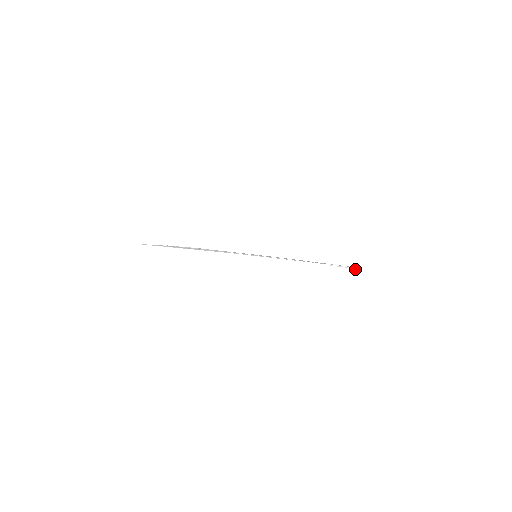
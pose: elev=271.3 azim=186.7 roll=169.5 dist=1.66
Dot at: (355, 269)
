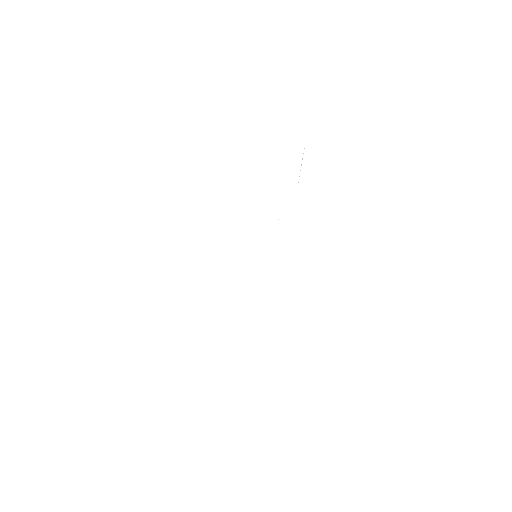
Dot at: (302, 159)
